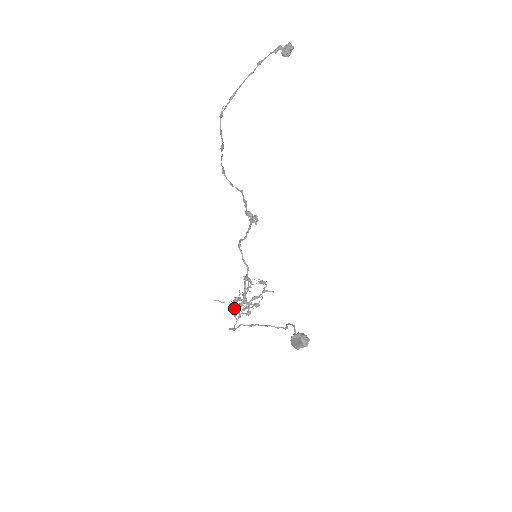
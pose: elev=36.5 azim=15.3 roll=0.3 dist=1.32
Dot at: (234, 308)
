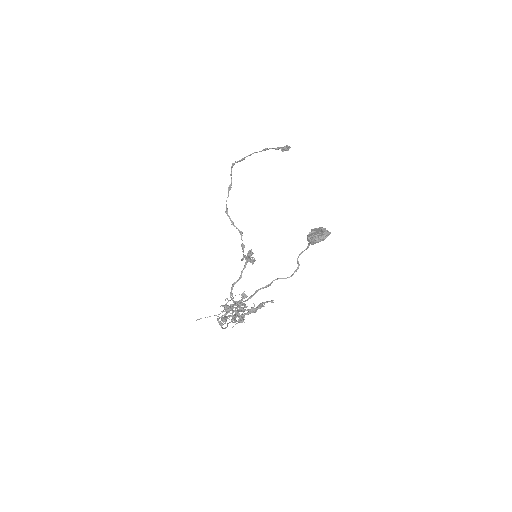
Dot at: (225, 304)
